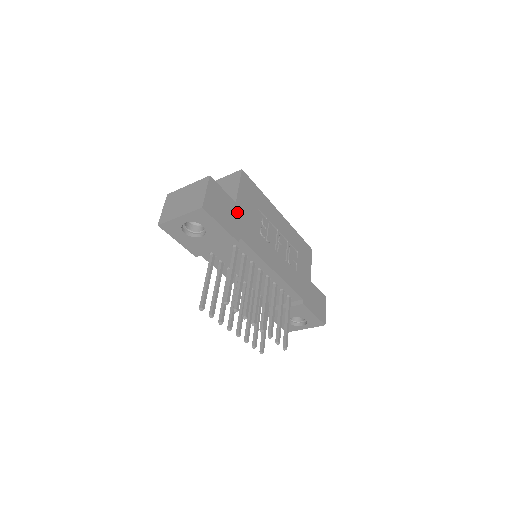
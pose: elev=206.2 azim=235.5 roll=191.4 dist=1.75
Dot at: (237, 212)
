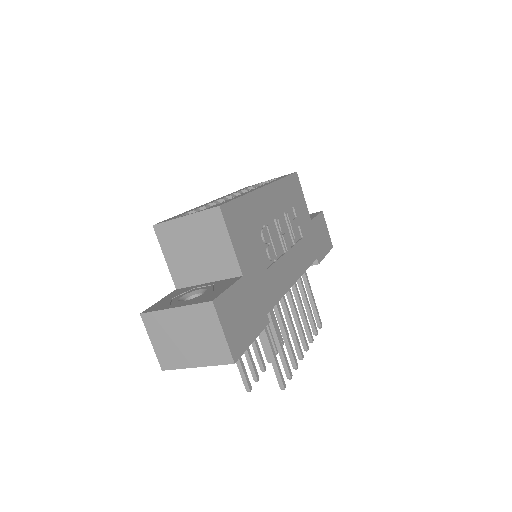
Dot at: (250, 286)
